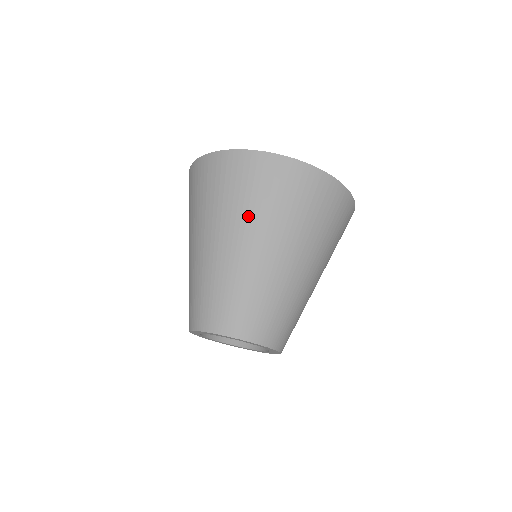
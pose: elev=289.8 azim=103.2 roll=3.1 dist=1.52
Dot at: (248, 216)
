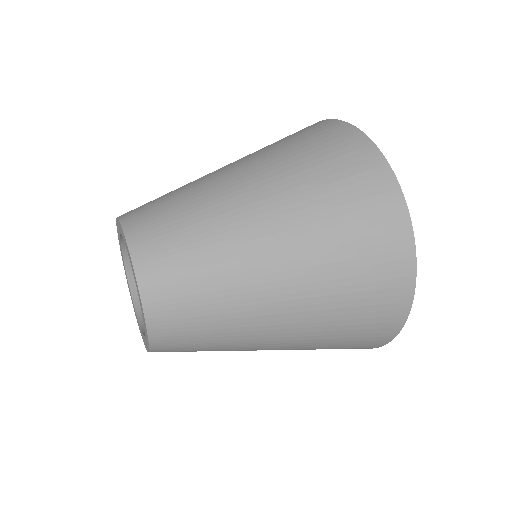
Dot at: (284, 167)
